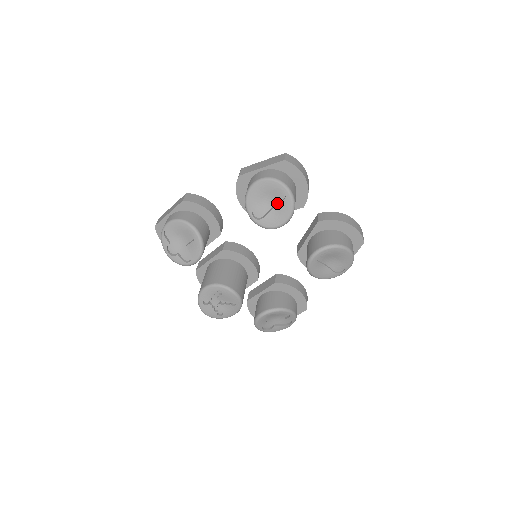
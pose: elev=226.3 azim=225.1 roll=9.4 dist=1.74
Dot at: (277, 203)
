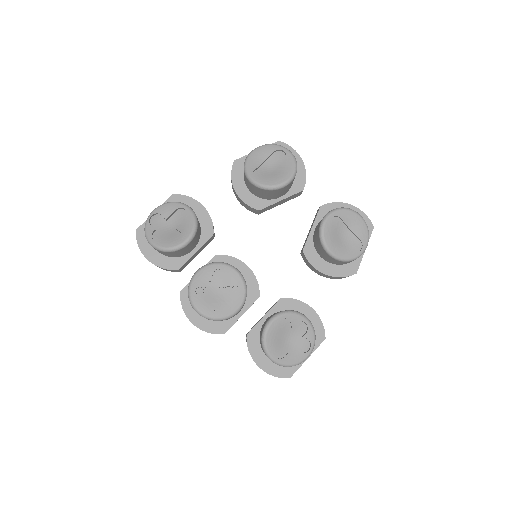
Dot at: (278, 167)
